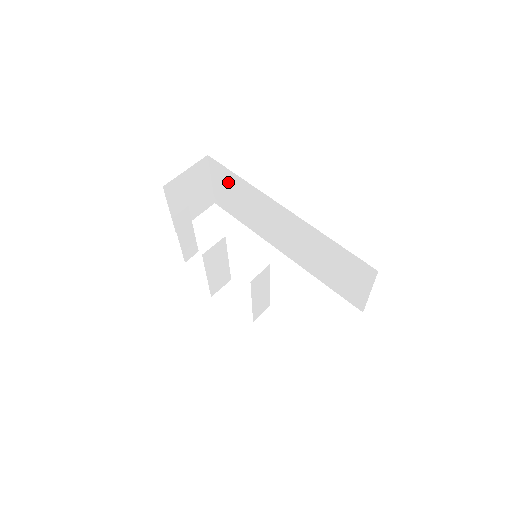
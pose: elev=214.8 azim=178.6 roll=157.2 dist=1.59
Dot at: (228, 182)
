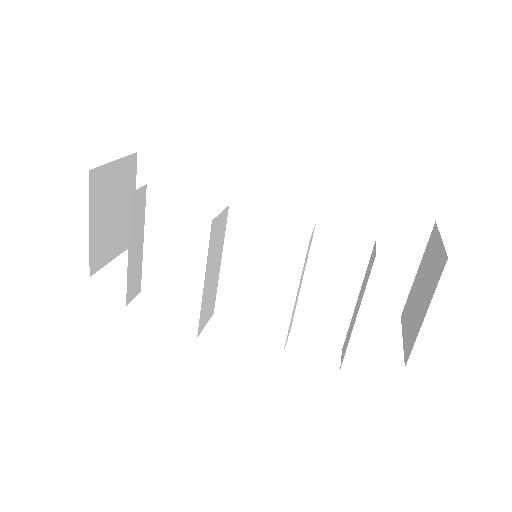
Dot at: (171, 187)
